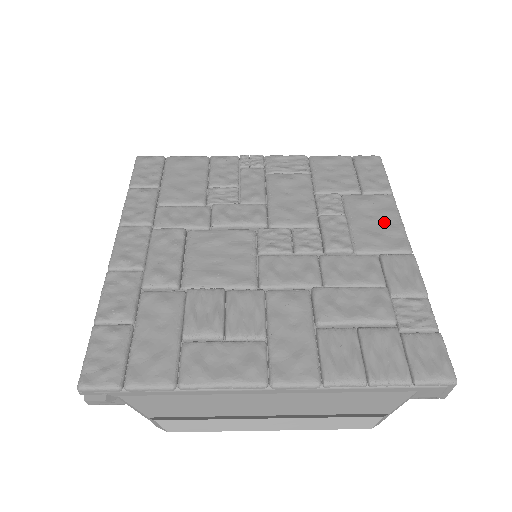
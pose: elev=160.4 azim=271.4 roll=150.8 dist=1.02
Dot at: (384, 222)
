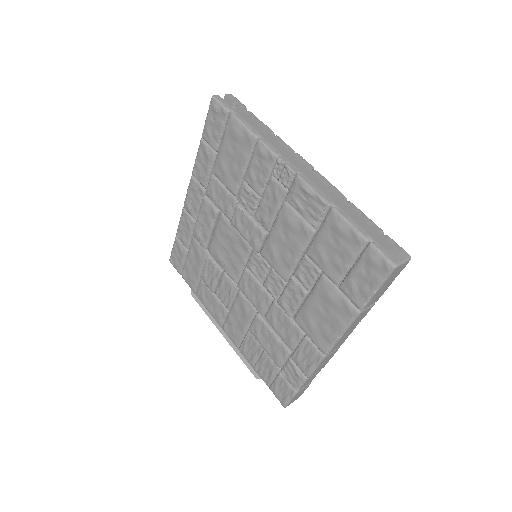
Dot at: (327, 323)
